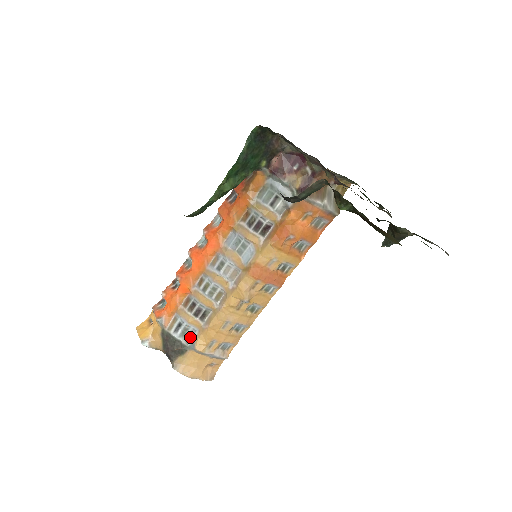
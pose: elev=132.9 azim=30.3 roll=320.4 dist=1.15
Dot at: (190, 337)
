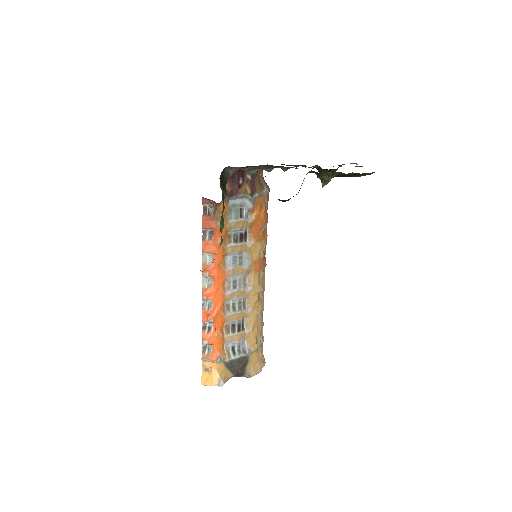
Dot at: (244, 348)
